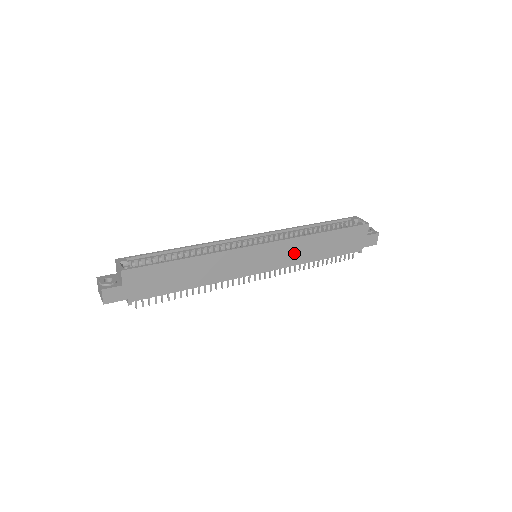
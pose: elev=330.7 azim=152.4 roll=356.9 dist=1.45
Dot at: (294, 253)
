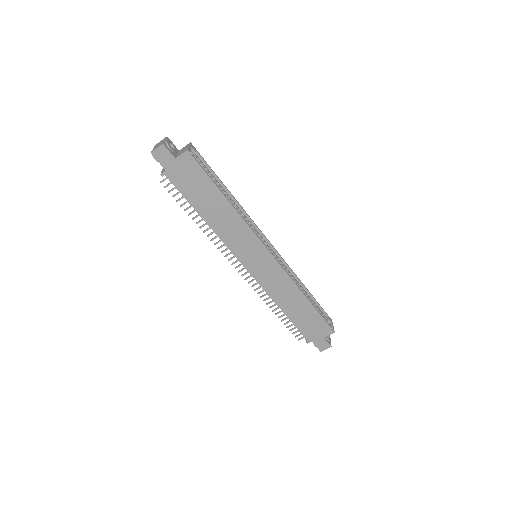
Dot at: (277, 285)
